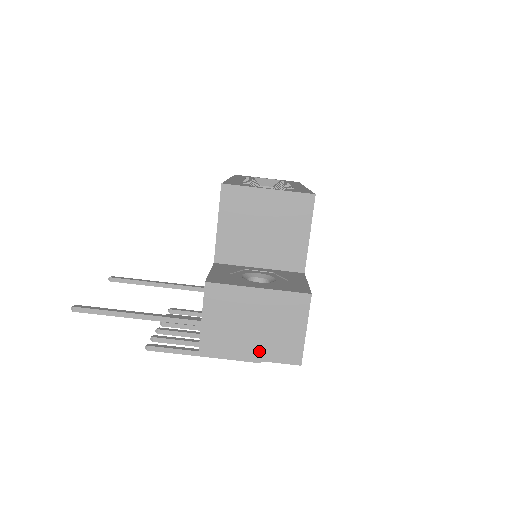
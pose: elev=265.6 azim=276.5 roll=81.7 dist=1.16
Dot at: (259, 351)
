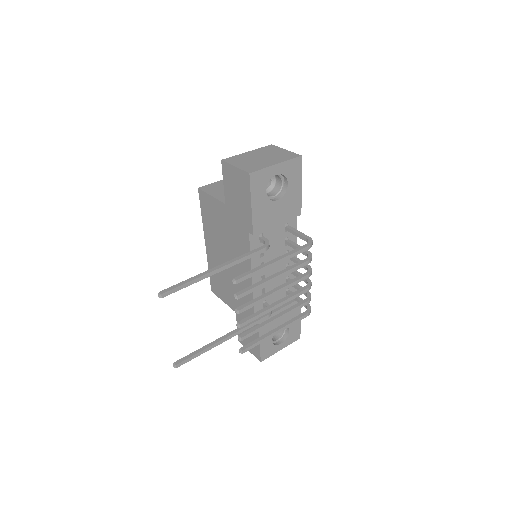
Dot at: (276, 161)
